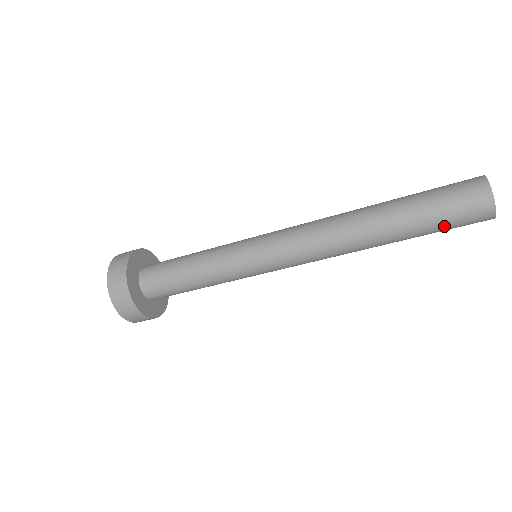
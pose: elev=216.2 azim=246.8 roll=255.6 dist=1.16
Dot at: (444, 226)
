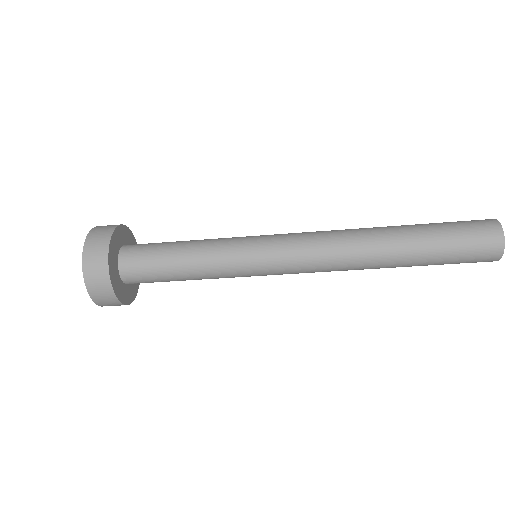
Dot at: (454, 255)
